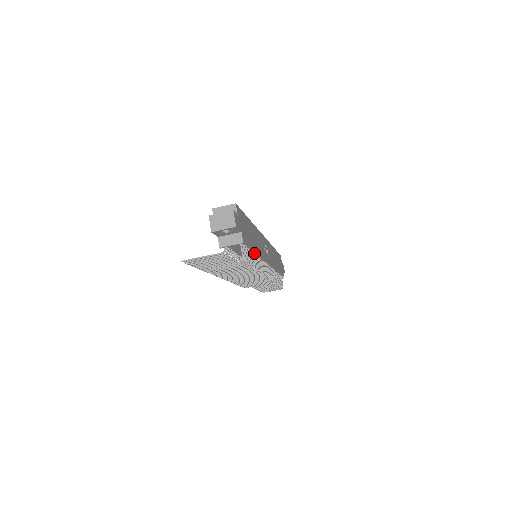
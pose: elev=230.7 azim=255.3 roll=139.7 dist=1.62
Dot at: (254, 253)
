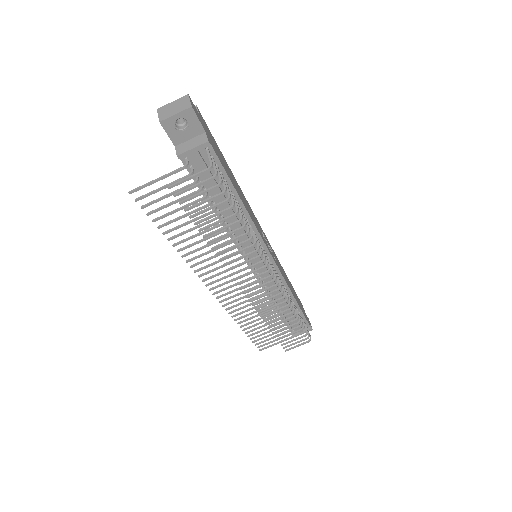
Dot at: (241, 208)
